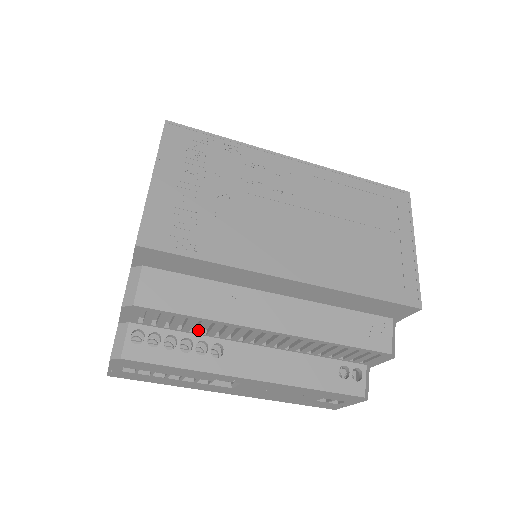
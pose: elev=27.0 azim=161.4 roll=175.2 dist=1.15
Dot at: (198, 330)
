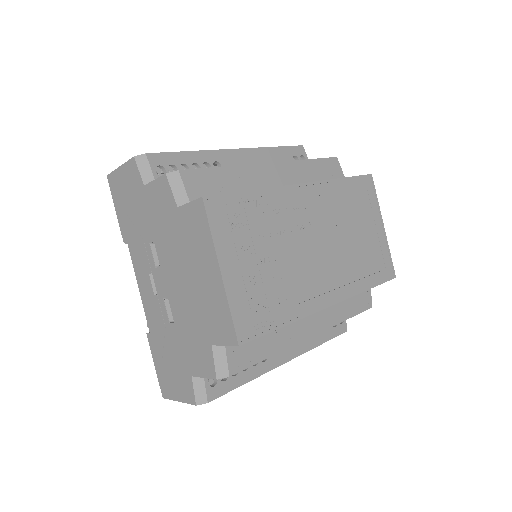
Dot at: occluded
